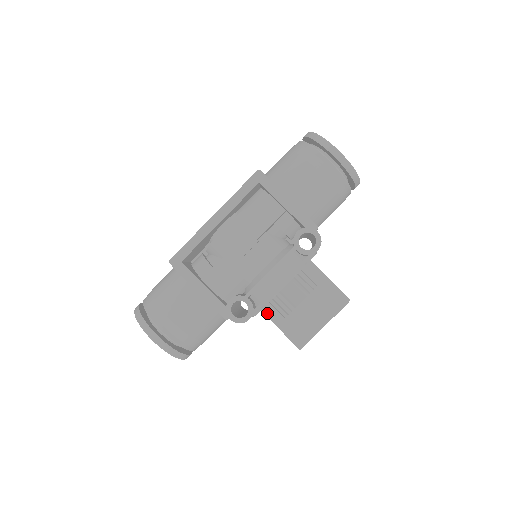
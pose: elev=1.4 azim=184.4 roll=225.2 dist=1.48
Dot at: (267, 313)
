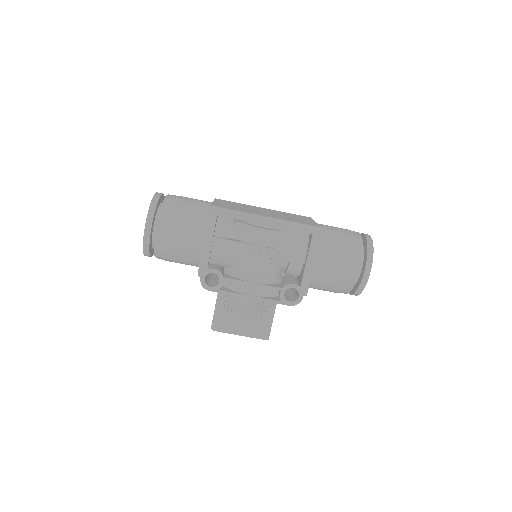
Dot at: (221, 294)
